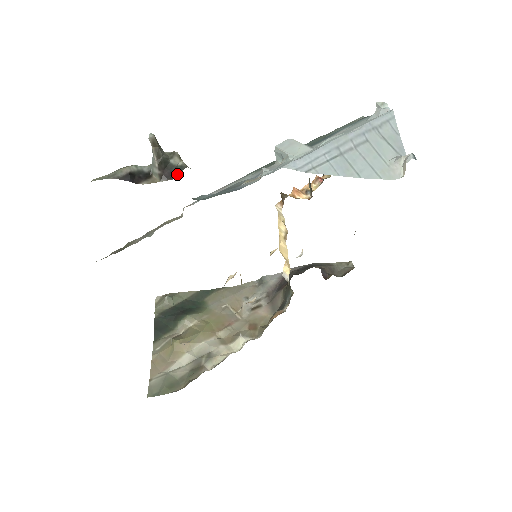
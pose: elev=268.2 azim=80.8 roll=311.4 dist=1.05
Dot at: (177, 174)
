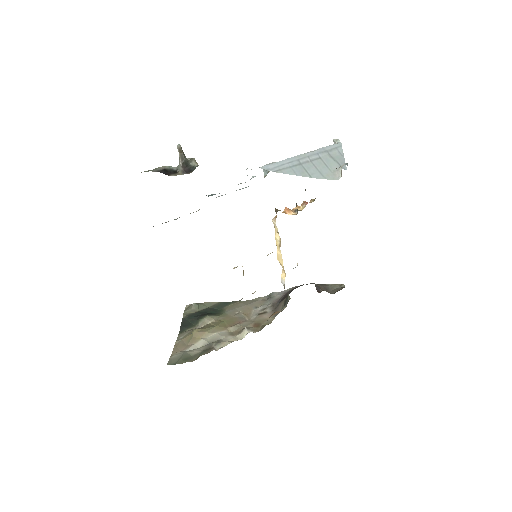
Dot at: (193, 170)
